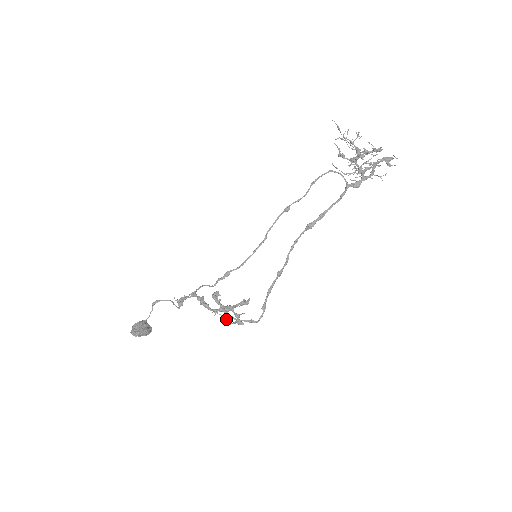
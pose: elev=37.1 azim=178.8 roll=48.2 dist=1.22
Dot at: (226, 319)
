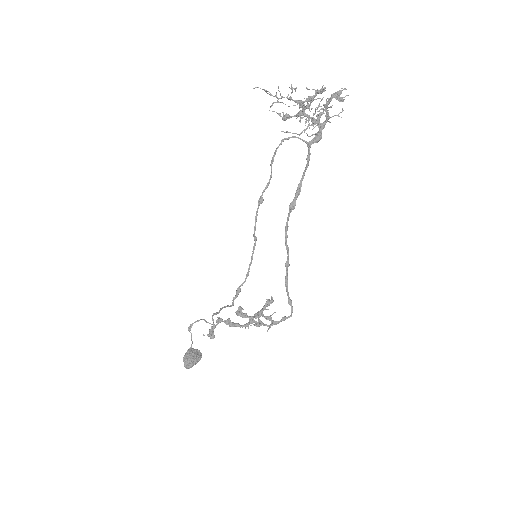
Dot at: occluded
